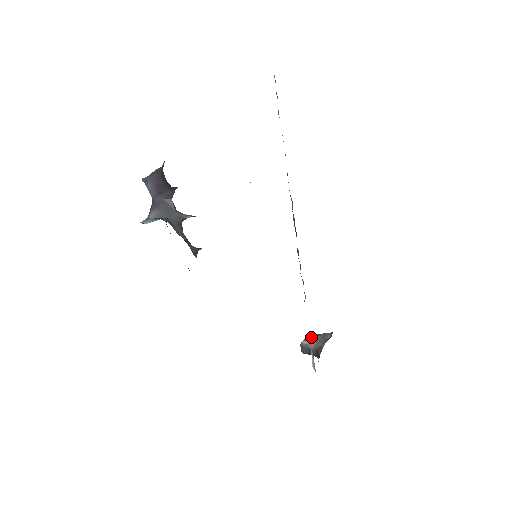
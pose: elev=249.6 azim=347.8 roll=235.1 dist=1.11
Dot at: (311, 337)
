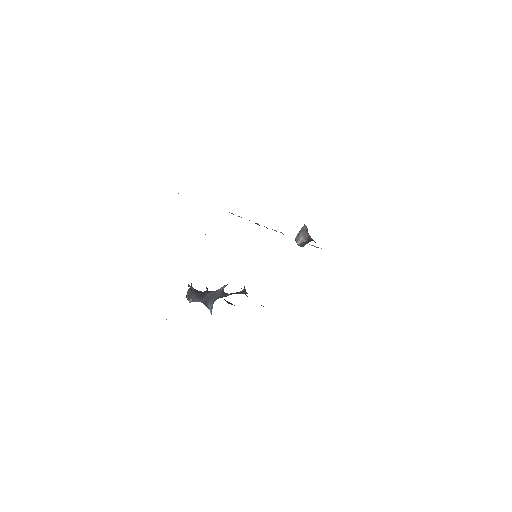
Dot at: (298, 237)
